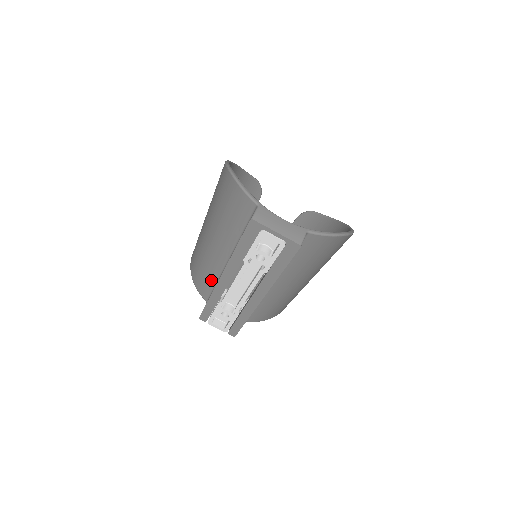
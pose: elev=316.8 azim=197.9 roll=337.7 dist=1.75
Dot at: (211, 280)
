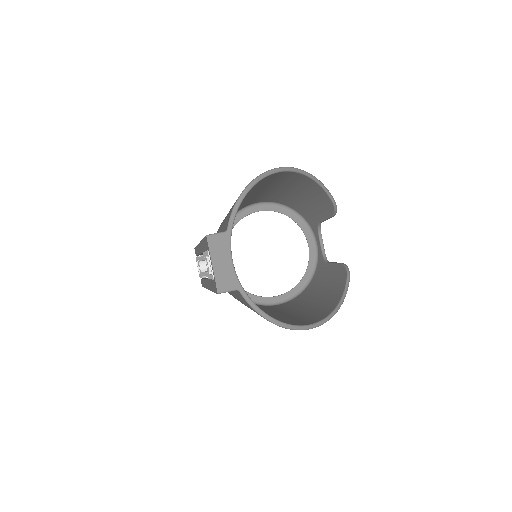
Dot at: occluded
